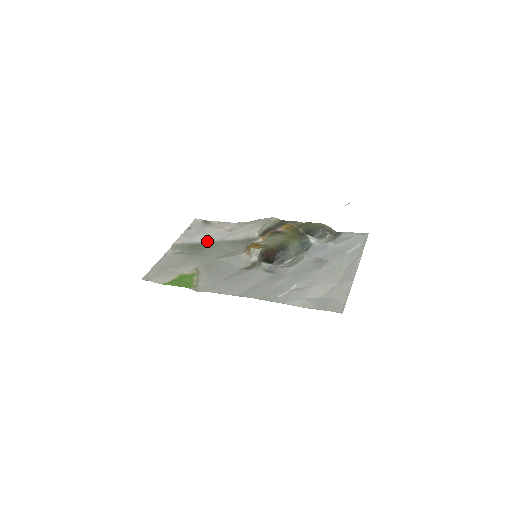
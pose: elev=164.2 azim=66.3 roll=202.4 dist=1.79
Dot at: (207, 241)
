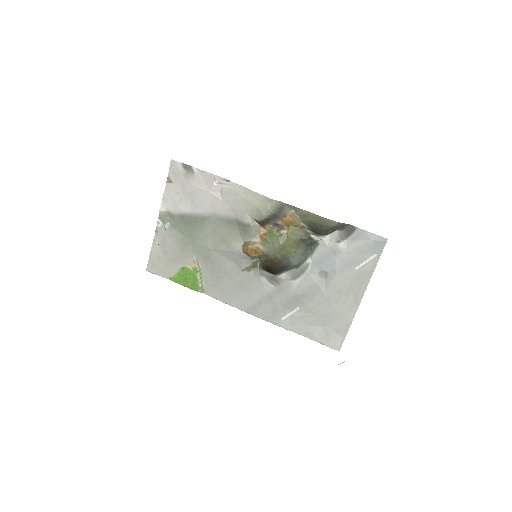
Dot at: (197, 213)
